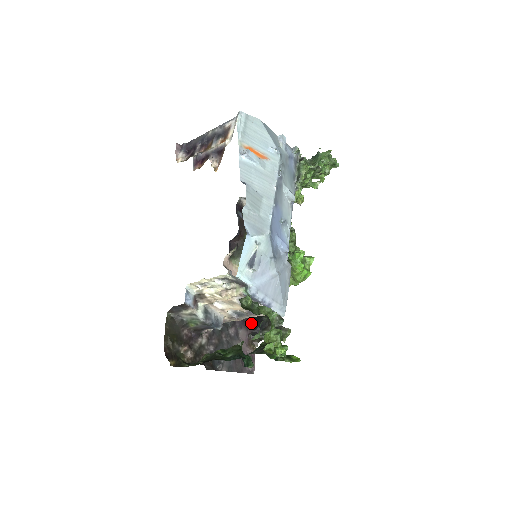
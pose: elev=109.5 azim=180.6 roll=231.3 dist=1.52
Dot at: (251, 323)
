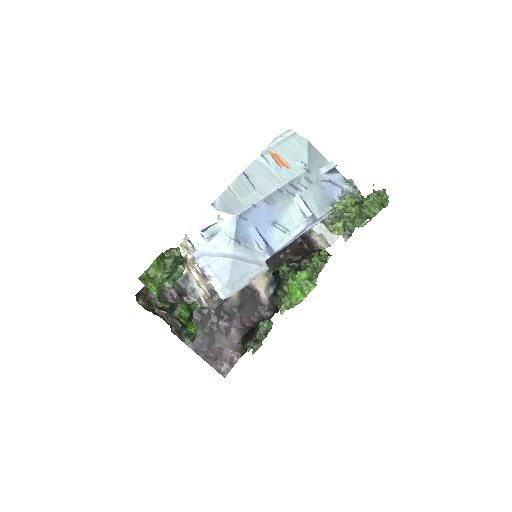
Dot at: (248, 331)
